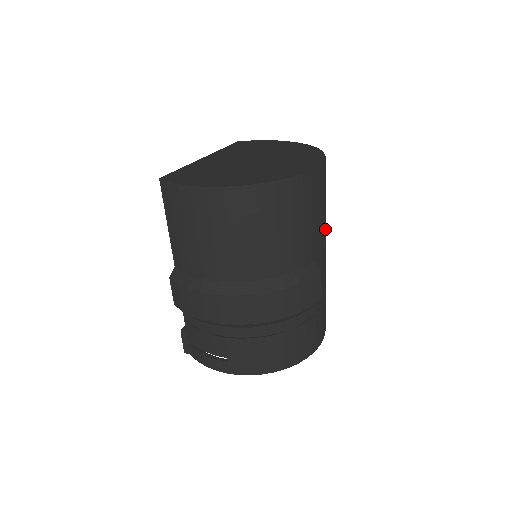
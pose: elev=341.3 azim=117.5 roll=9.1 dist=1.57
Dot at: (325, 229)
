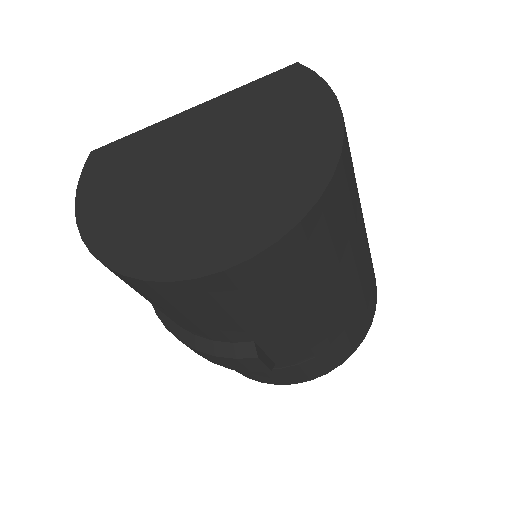
Dot at: (306, 306)
